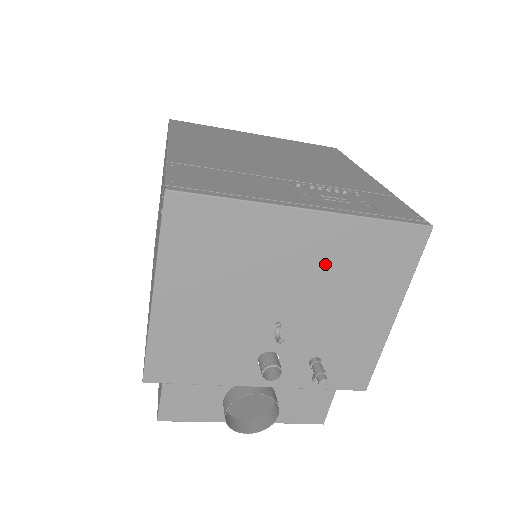
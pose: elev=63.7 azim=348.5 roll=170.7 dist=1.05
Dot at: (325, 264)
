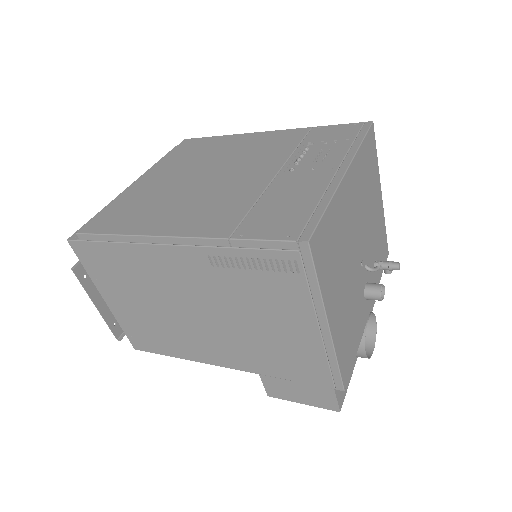
Dot at: (360, 198)
